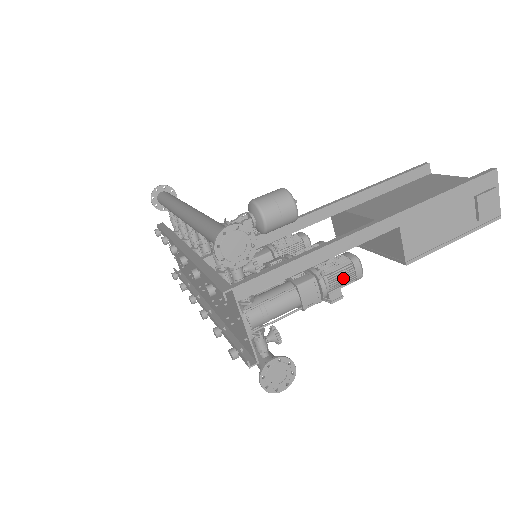
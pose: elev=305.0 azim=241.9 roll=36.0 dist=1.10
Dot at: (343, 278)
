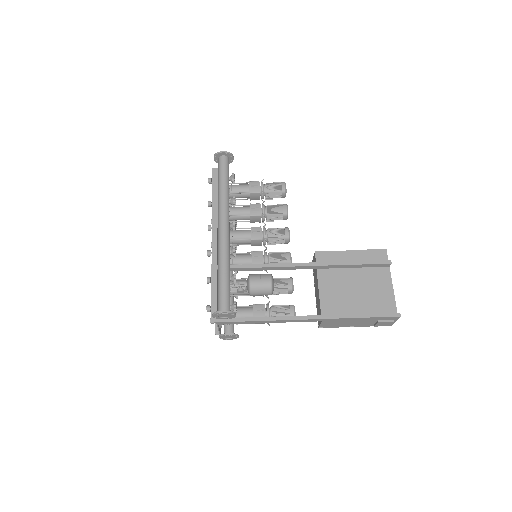
Dot at: occluded
